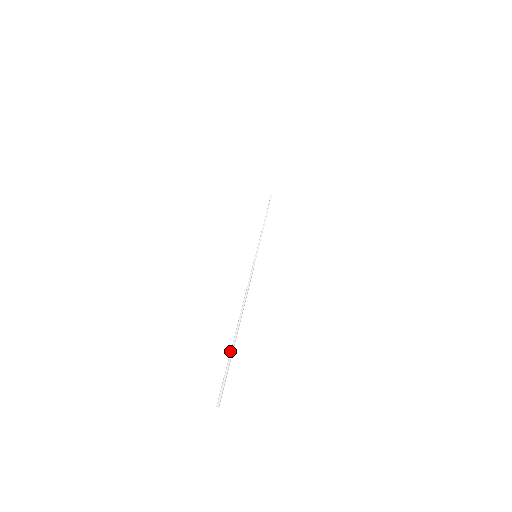
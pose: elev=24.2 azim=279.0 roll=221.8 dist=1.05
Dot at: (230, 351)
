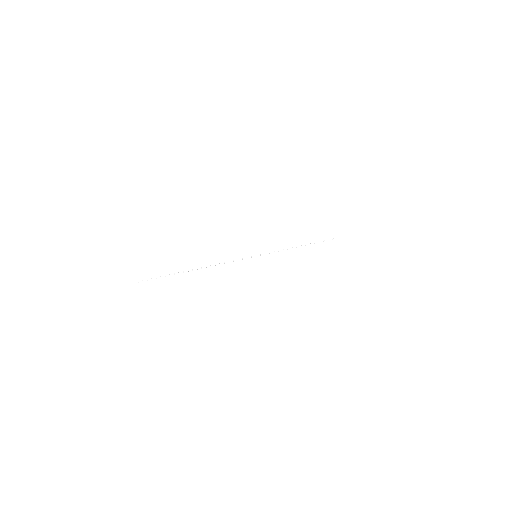
Dot at: (171, 274)
